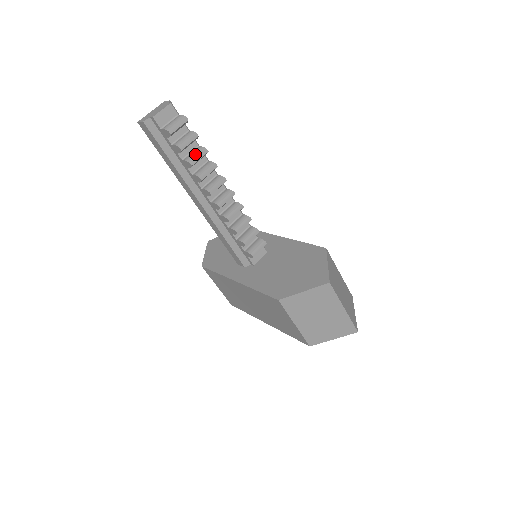
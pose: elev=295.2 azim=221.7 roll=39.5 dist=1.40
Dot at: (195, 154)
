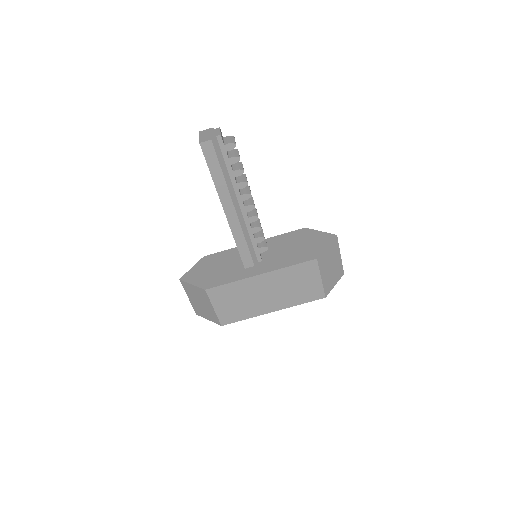
Dot at: (239, 165)
